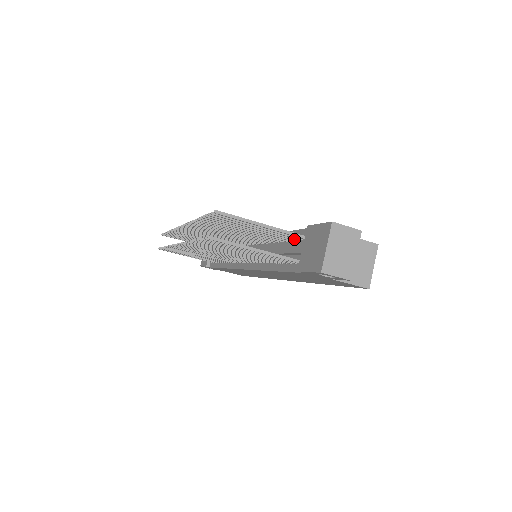
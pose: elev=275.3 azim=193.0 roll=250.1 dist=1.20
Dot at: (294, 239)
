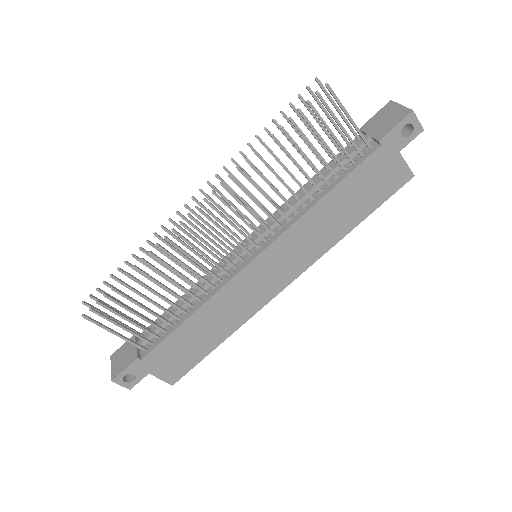
Dot at: (343, 153)
